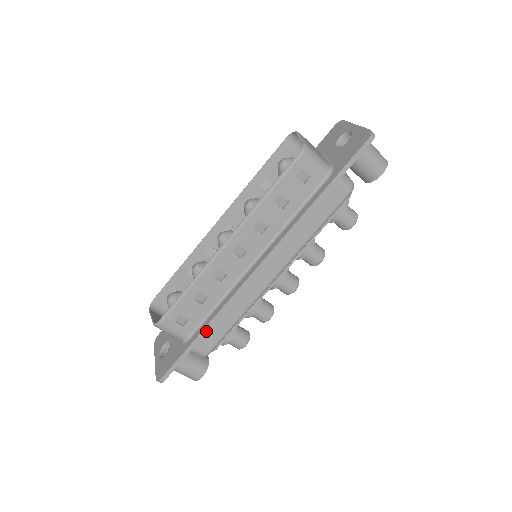
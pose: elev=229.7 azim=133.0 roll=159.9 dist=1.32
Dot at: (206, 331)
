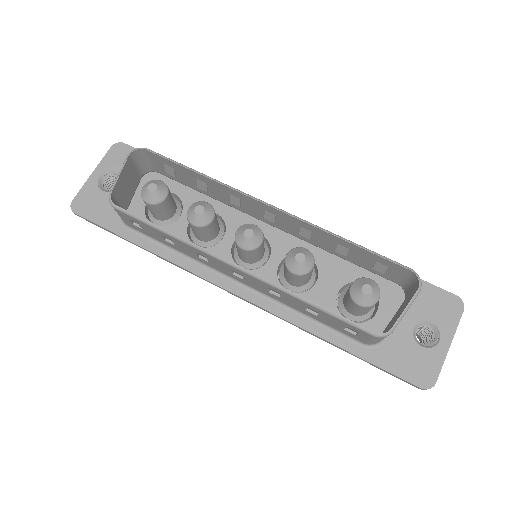
Dot at: (145, 249)
